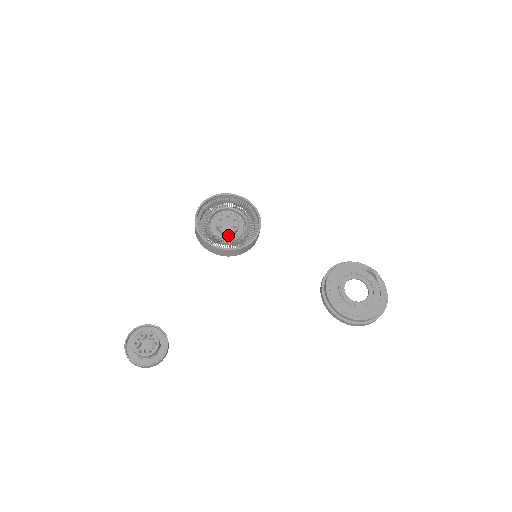
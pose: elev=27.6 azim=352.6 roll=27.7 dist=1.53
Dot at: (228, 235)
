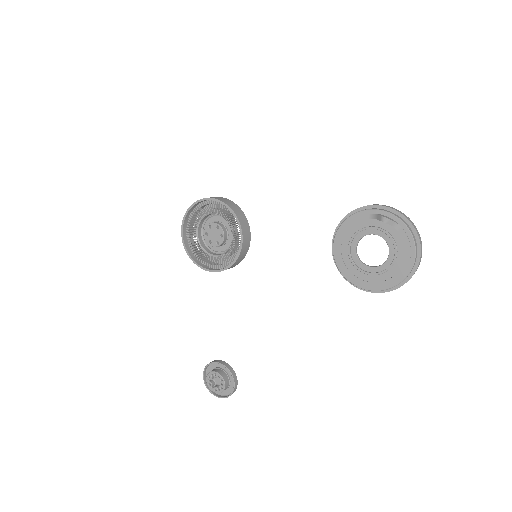
Dot at: (222, 245)
